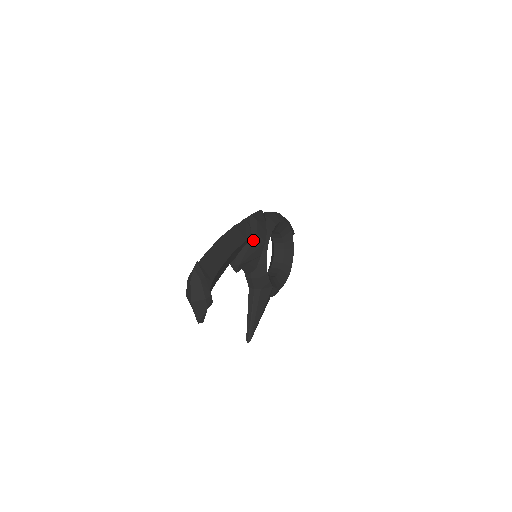
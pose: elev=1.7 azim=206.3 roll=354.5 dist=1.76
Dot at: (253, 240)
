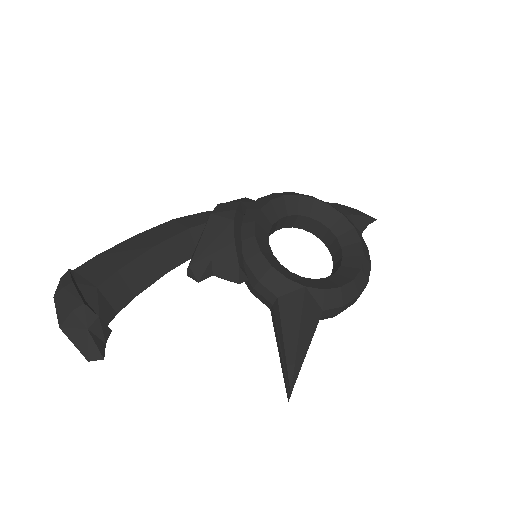
Dot at: (207, 225)
